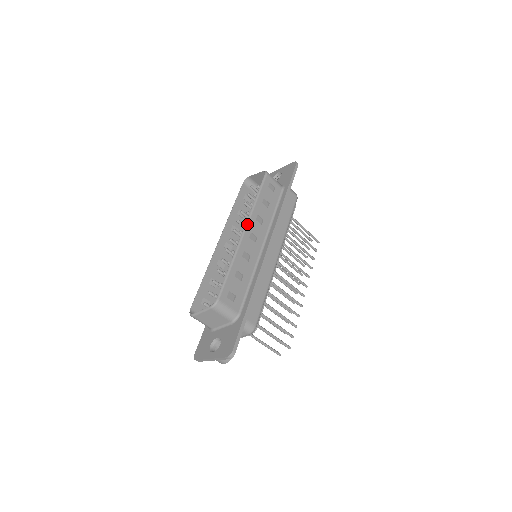
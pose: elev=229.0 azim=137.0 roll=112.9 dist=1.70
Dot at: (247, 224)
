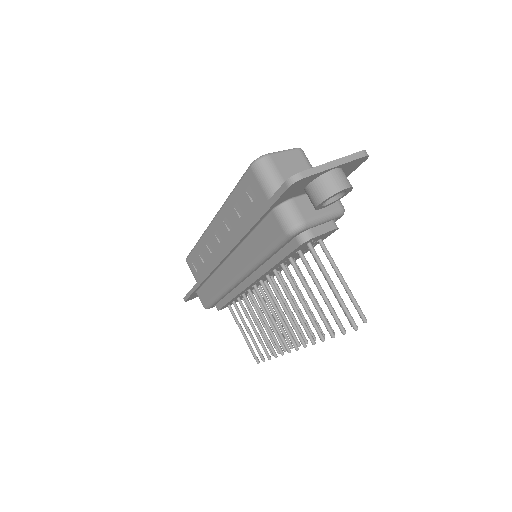
Dot at: occluded
